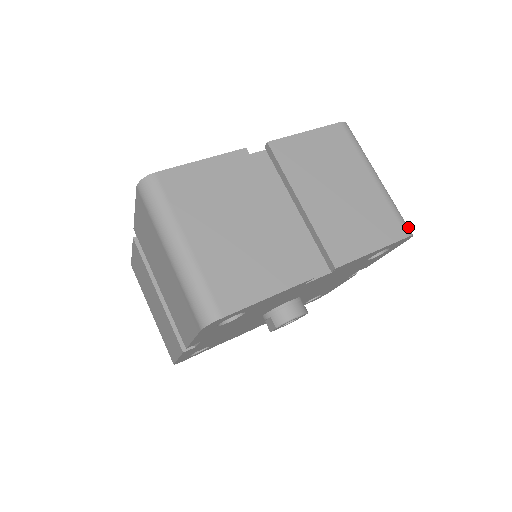
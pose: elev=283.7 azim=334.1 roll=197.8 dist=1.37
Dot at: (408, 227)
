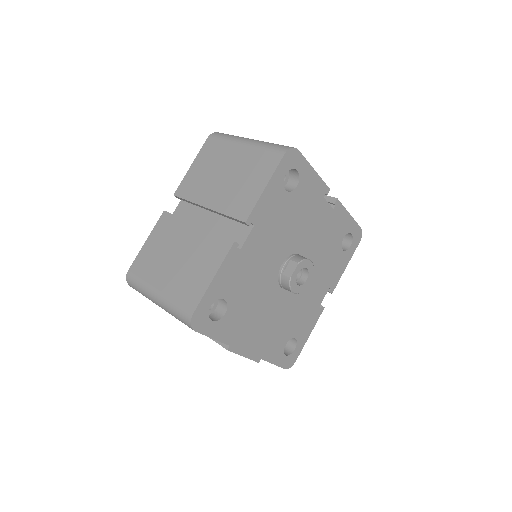
Dot at: occluded
